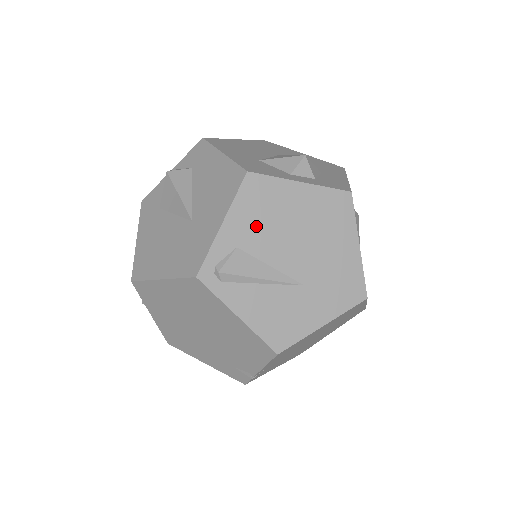
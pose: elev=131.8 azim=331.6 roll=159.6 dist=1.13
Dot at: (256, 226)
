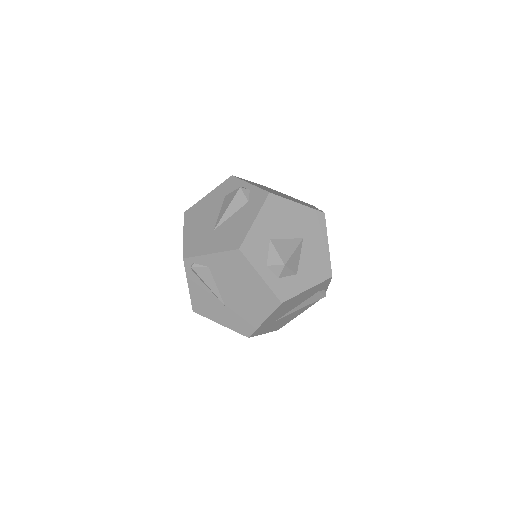
Dot at: (224, 269)
